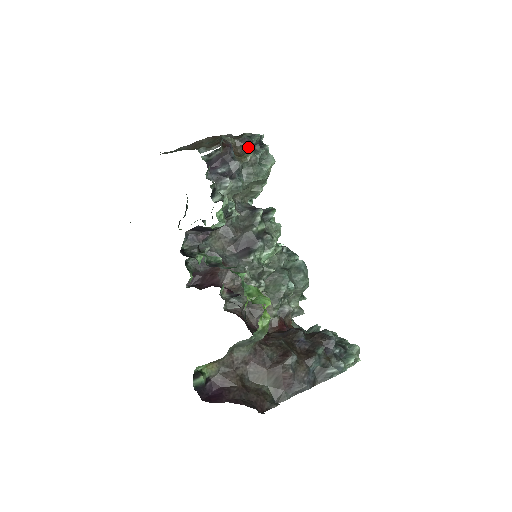
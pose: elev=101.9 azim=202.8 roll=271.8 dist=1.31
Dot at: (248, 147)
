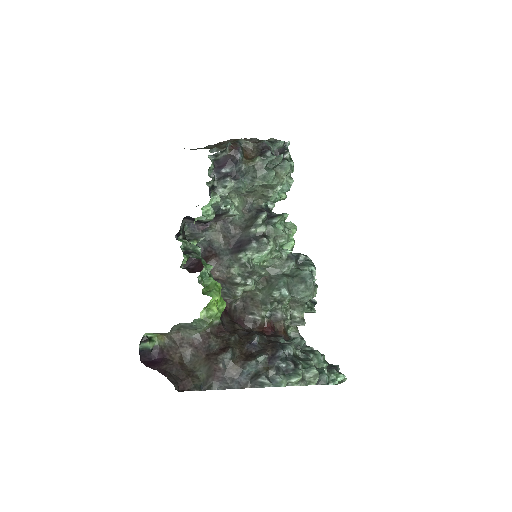
Dot at: (262, 152)
